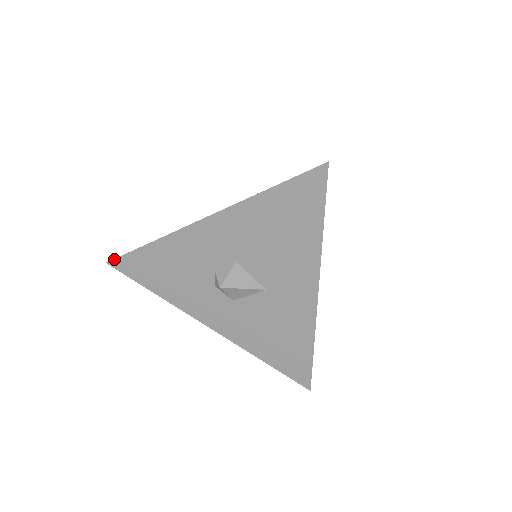
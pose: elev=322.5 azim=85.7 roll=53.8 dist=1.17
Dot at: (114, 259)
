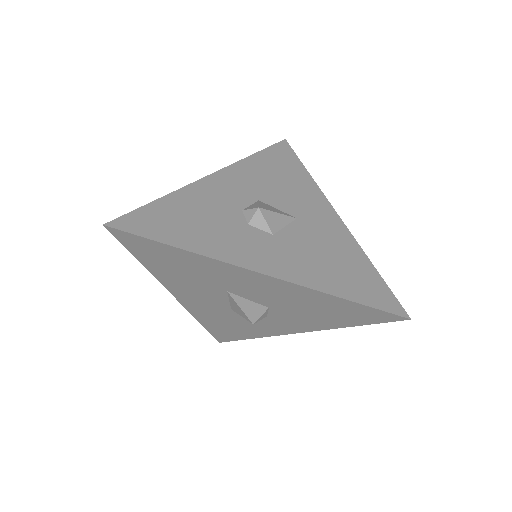
Dot at: (116, 219)
